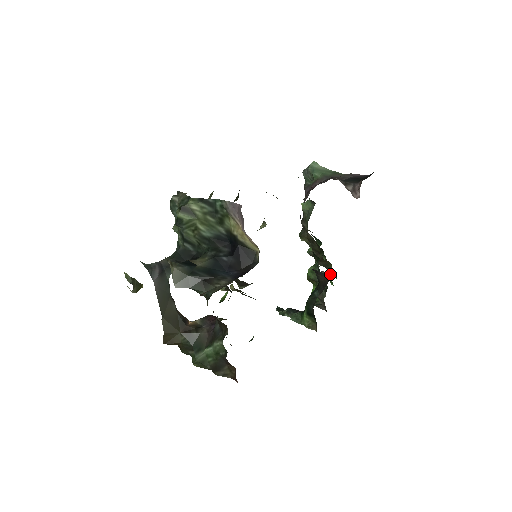
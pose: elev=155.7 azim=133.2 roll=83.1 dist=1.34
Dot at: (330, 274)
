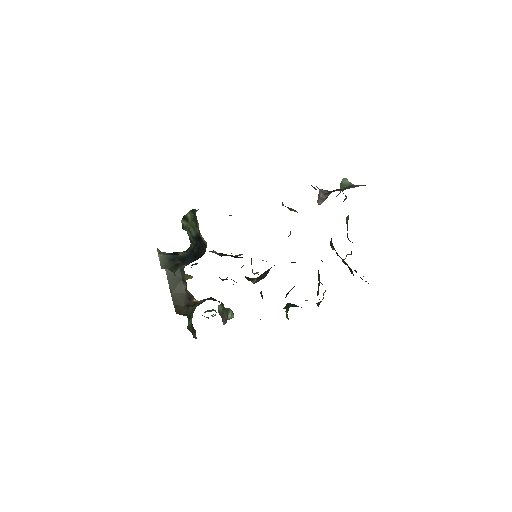
Dot at: (368, 283)
